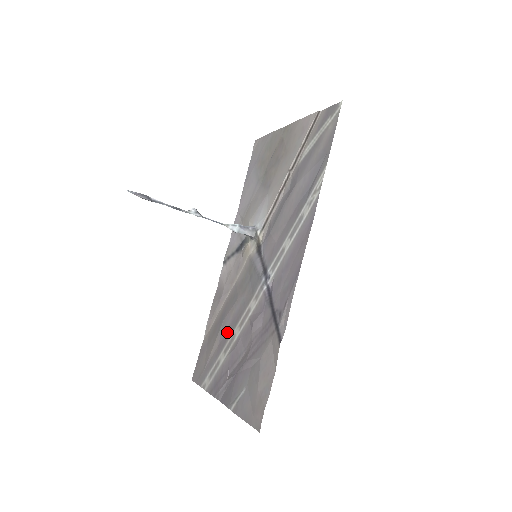
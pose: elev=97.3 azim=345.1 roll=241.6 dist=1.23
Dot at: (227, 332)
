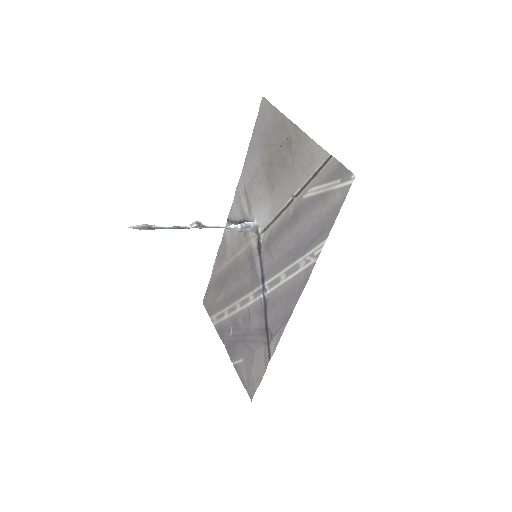
Dot at: (230, 296)
